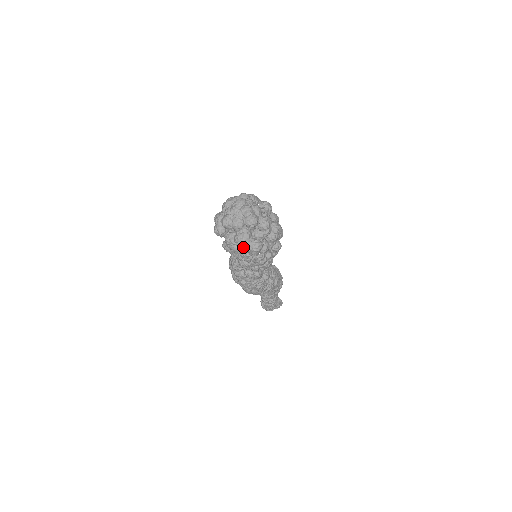
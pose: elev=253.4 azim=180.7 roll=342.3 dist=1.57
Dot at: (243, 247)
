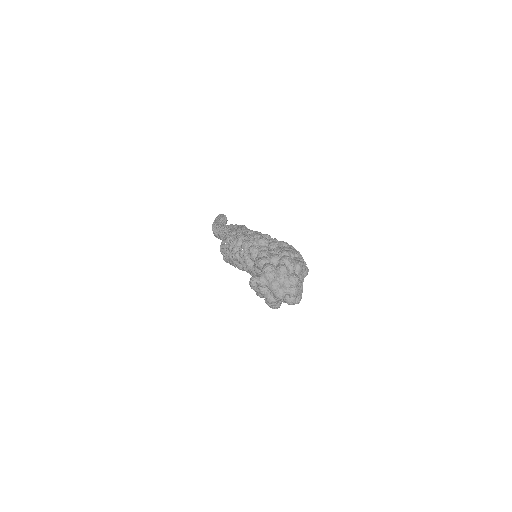
Dot at: (267, 303)
